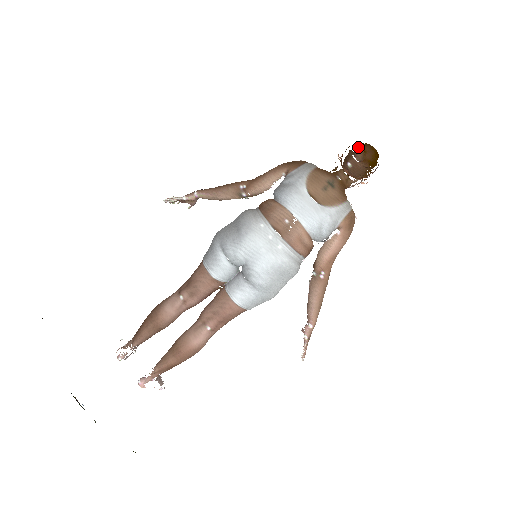
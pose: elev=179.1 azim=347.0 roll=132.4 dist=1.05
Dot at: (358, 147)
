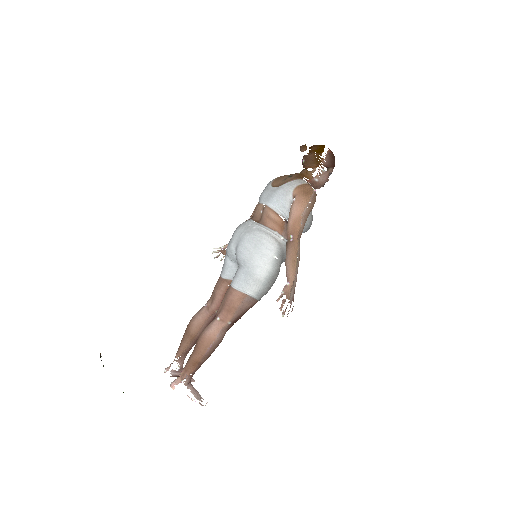
Dot at: occluded
